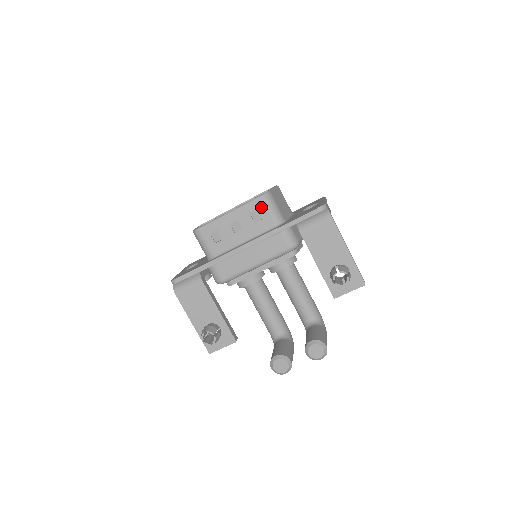
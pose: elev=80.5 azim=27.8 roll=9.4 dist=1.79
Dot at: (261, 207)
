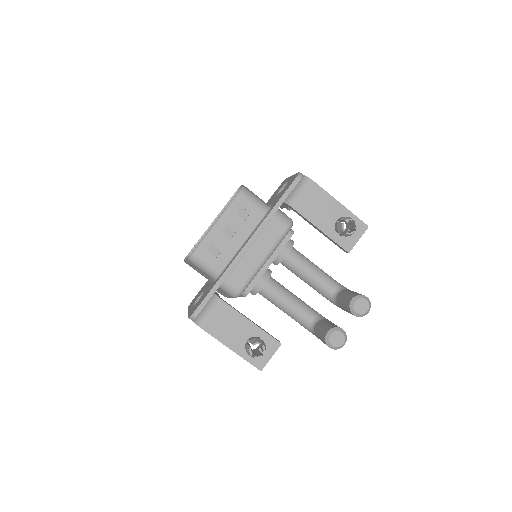
Dot at: (244, 203)
